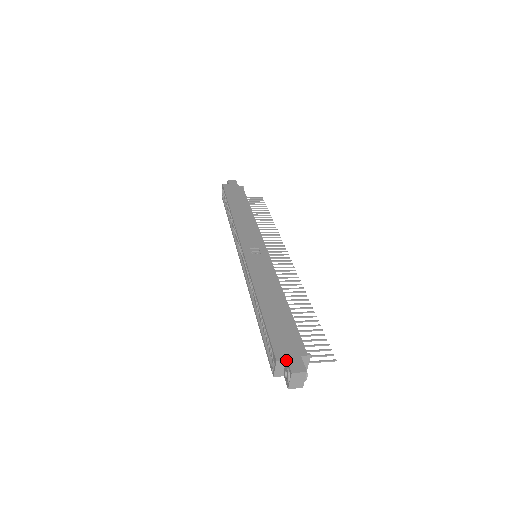
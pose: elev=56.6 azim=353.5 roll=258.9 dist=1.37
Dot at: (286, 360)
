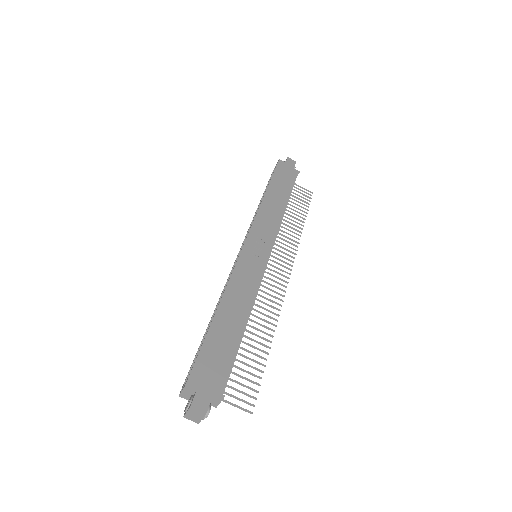
Dot at: (195, 390)
